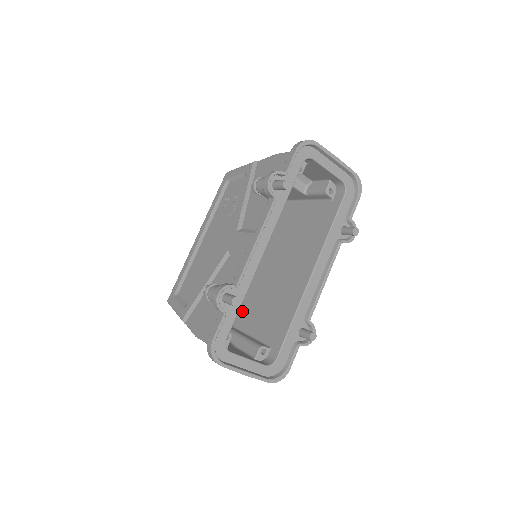
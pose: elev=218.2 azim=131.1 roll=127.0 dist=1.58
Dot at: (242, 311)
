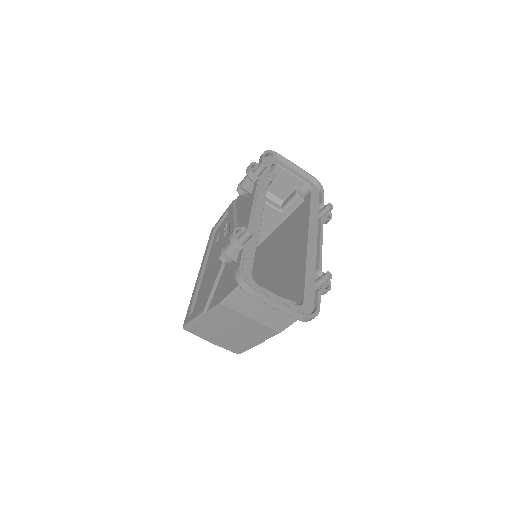
Dot at: occluded
